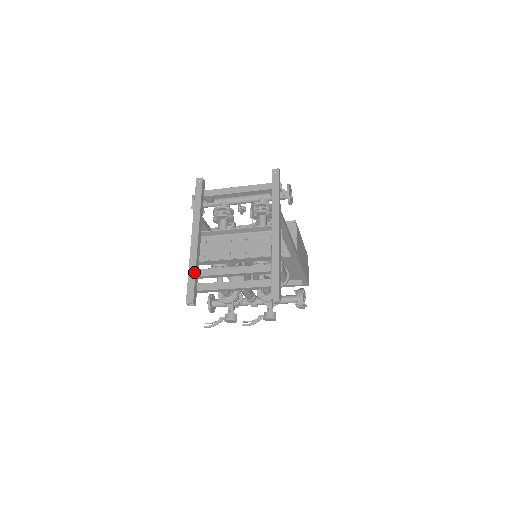
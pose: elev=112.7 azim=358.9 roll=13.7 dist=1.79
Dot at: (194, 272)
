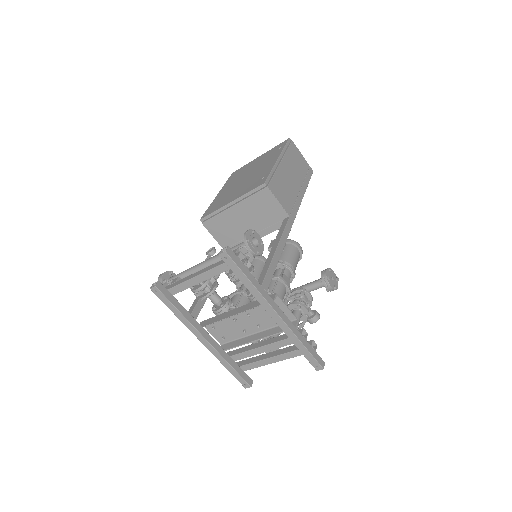
Dot at: (230, 367)
